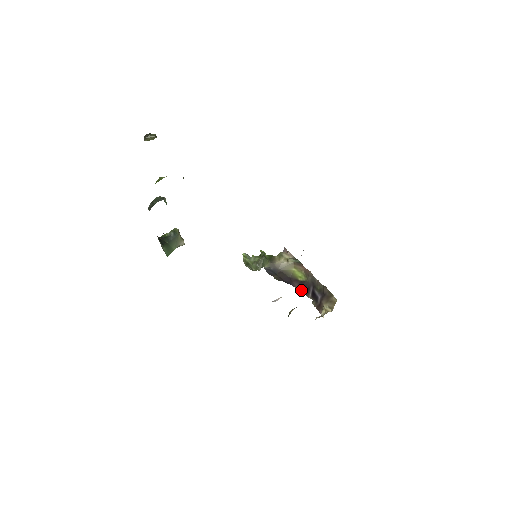
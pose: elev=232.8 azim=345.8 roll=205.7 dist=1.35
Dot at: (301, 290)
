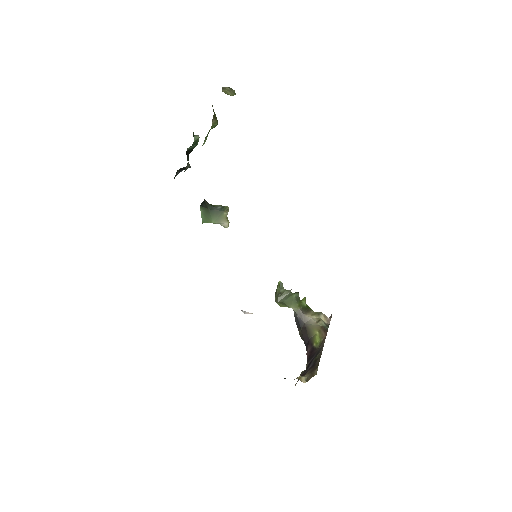
Dot at: (308, 356)
